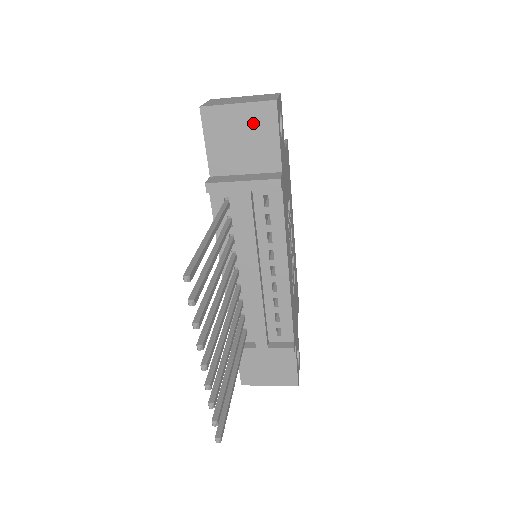
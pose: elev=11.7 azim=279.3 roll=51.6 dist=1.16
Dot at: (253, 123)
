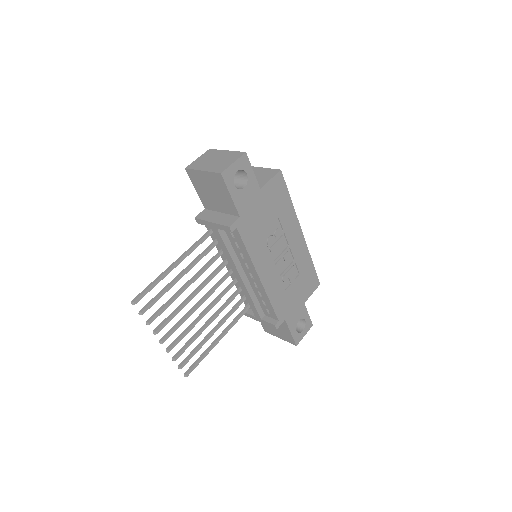
Dot at: (214, 184)
